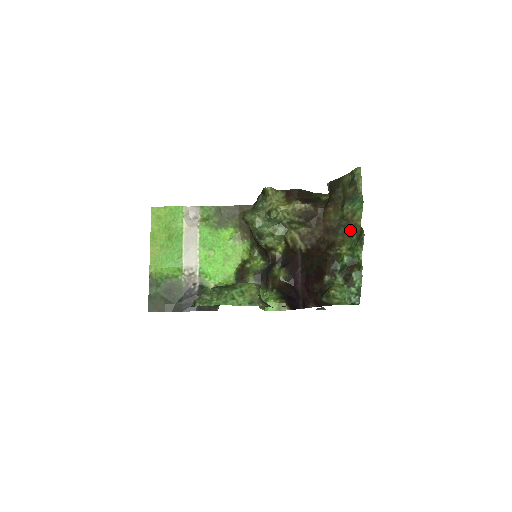
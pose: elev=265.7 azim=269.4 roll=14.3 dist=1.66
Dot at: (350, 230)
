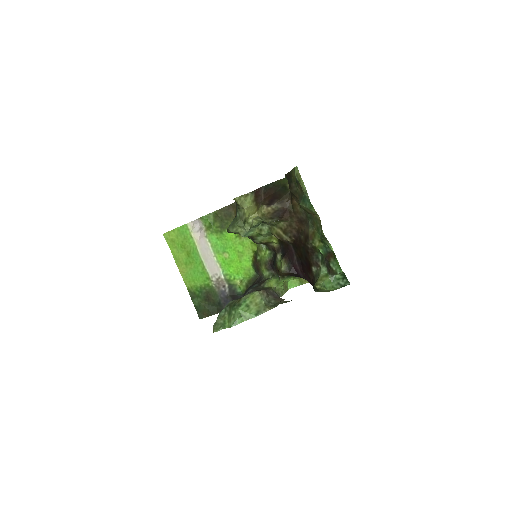
Dot at: (315, 223)
